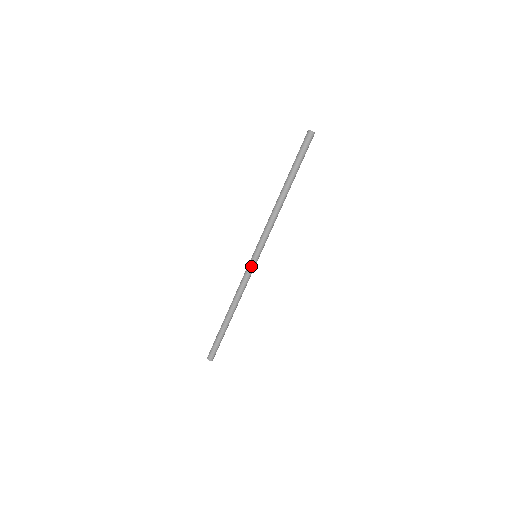
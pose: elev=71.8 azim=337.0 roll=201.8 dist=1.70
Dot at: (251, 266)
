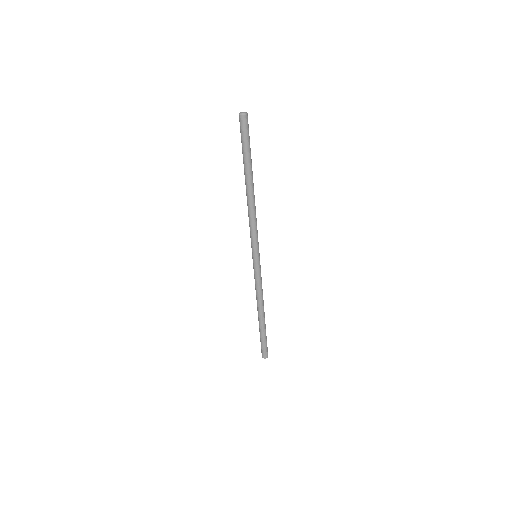
Dot at: (259, 267)
